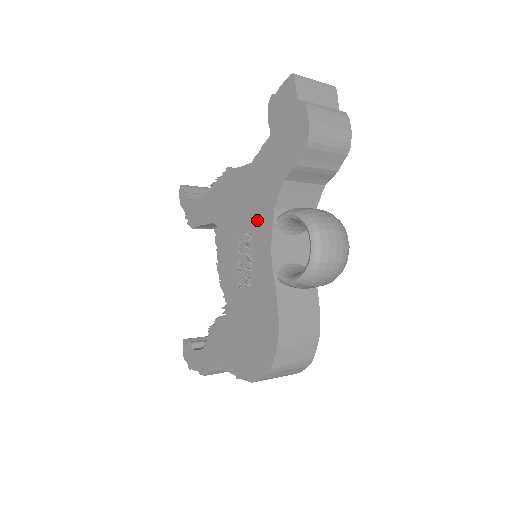
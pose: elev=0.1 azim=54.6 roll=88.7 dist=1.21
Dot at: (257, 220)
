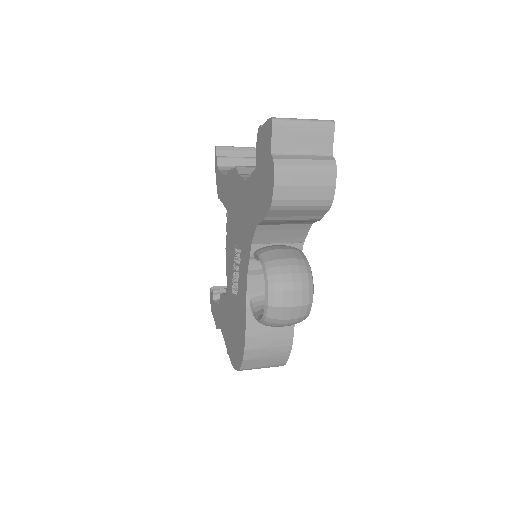
Dot at: (243, 241)
